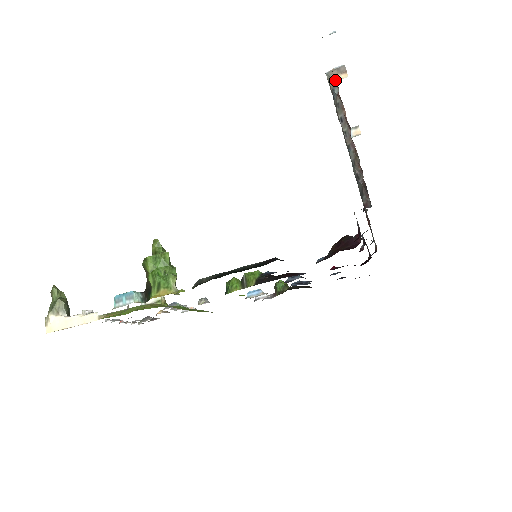
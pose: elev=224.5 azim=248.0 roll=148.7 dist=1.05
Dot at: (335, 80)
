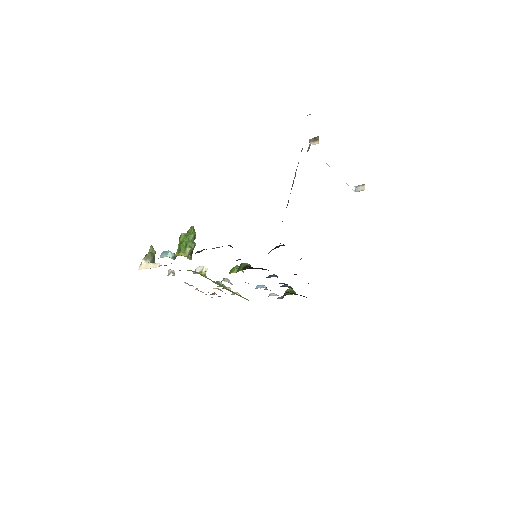
Dot at: occluded
